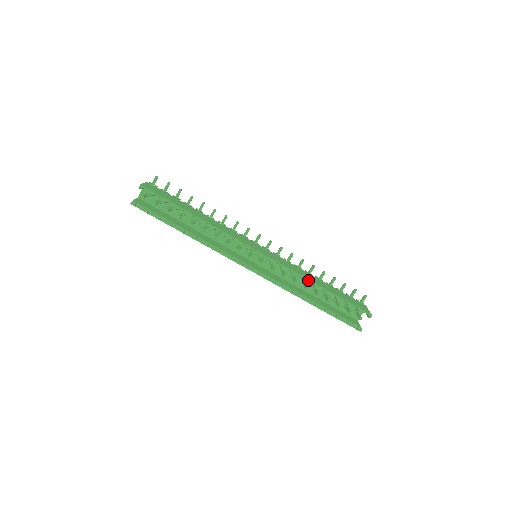
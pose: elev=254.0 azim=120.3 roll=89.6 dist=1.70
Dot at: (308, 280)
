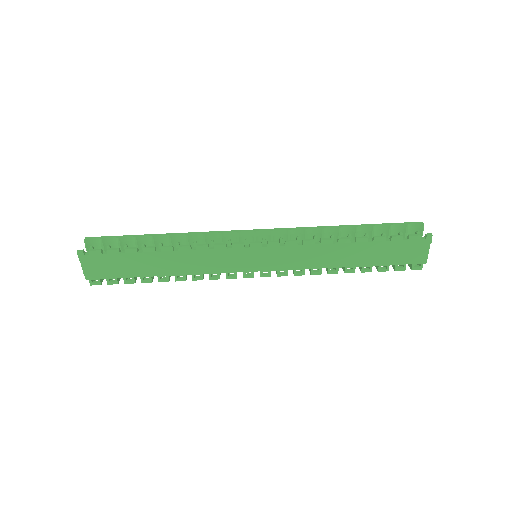
Dot at: (325, 227)
